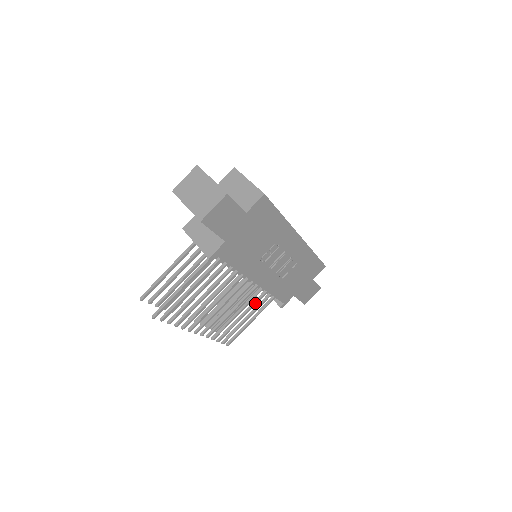
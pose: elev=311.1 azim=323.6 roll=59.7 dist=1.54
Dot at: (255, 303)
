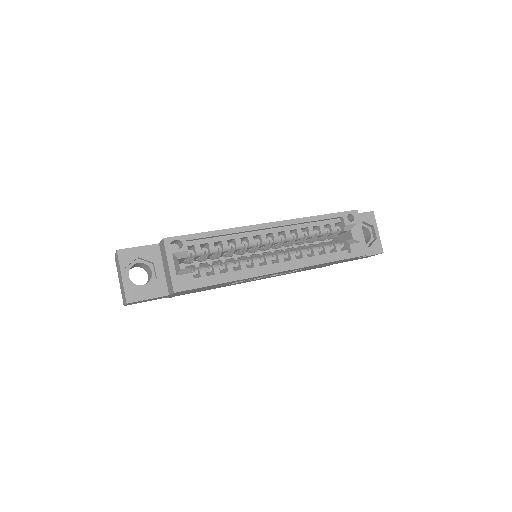
Dot at: occluded
